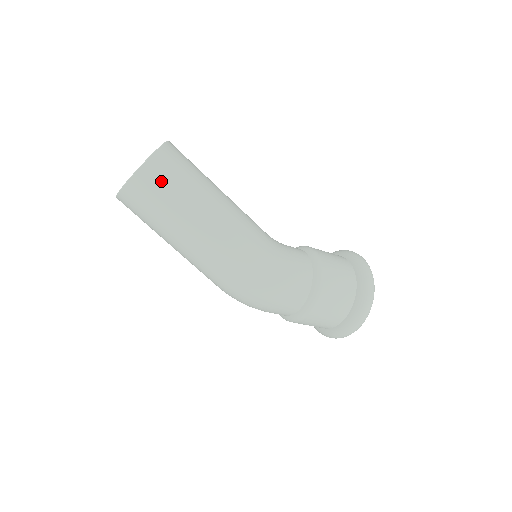
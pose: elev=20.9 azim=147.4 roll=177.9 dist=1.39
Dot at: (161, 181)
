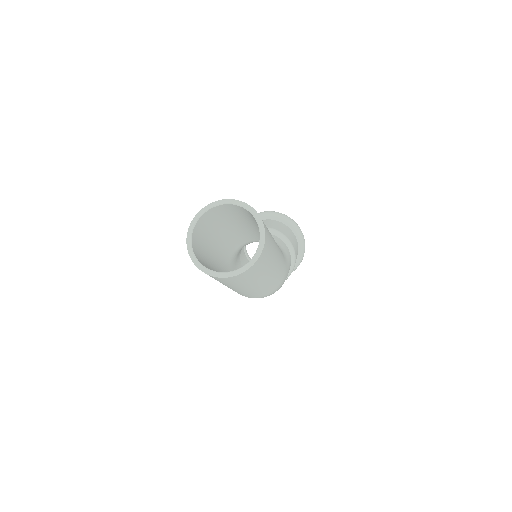
Dot at: (265, 260)
